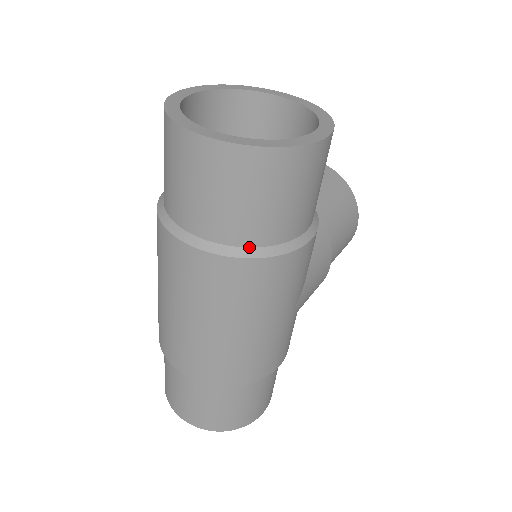
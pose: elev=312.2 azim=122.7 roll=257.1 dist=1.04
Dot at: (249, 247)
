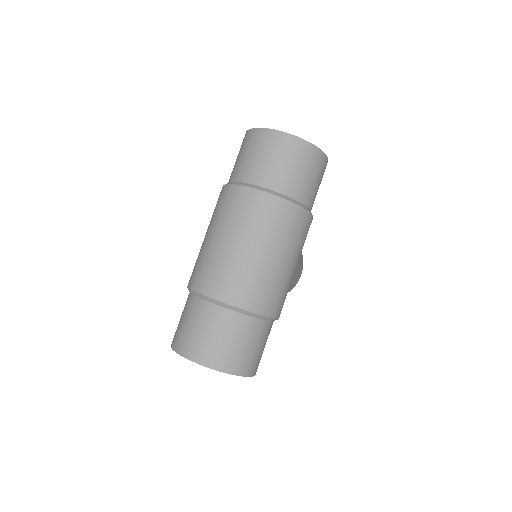
Dot at: (292, 198)
